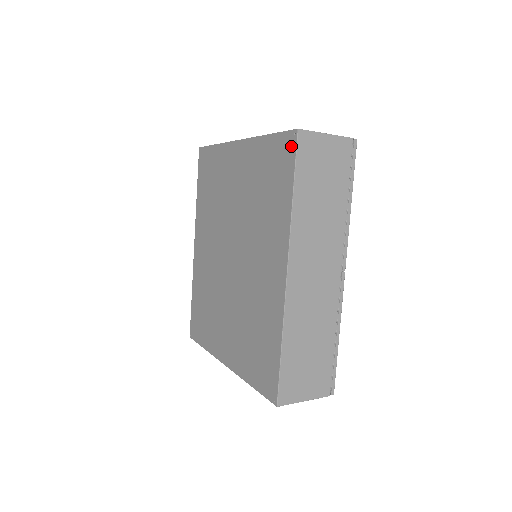
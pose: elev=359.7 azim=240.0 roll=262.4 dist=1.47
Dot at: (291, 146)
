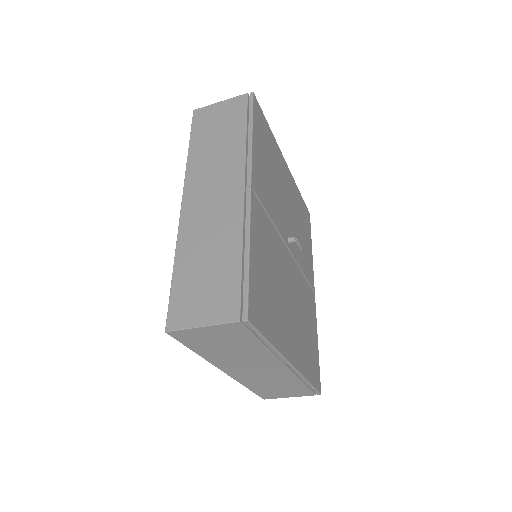
Dot at: occluded
